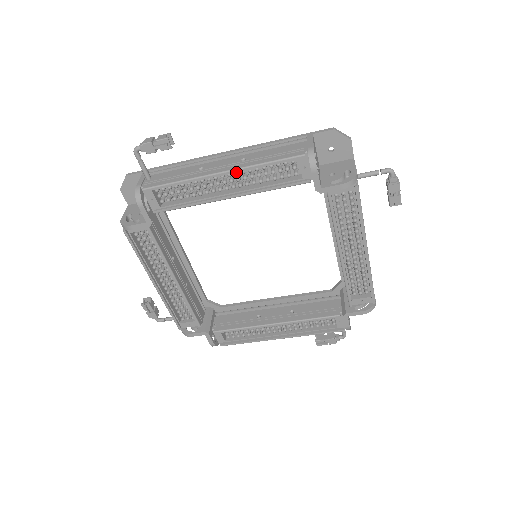
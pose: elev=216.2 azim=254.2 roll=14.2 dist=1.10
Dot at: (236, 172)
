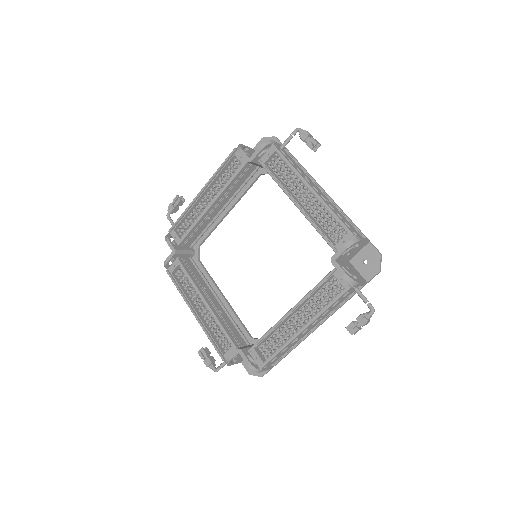
Dot at: (207, 185)
